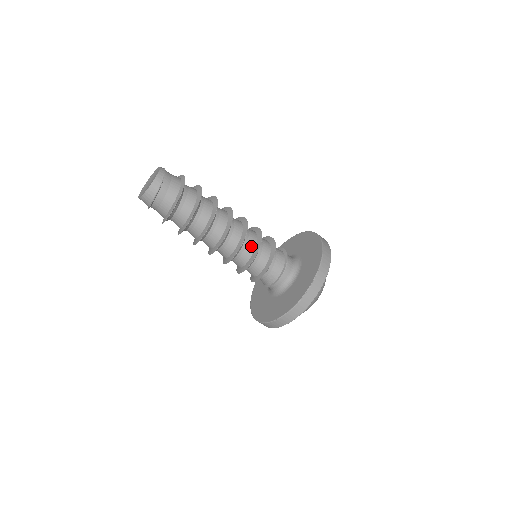
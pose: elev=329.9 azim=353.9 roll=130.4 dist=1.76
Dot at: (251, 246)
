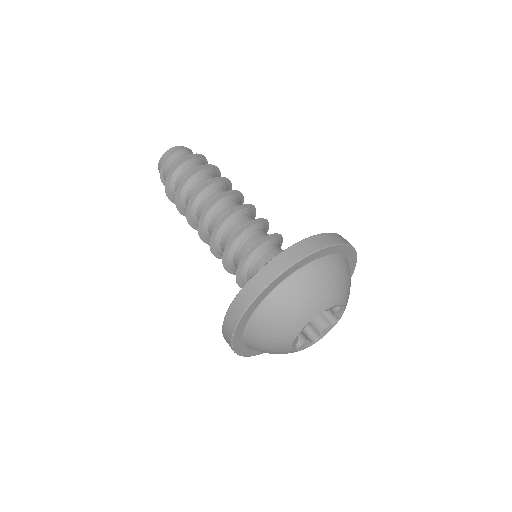
Dot at: (234, 232)
